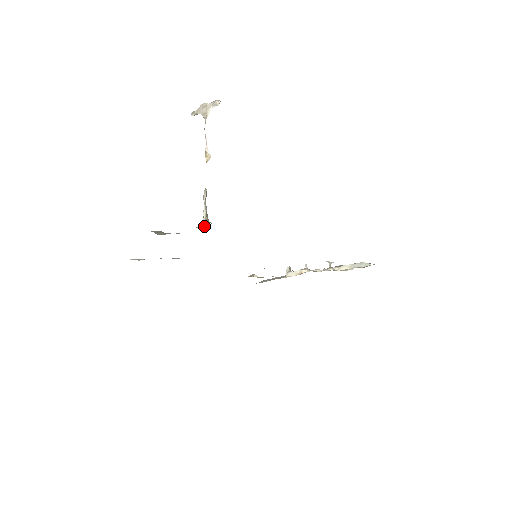
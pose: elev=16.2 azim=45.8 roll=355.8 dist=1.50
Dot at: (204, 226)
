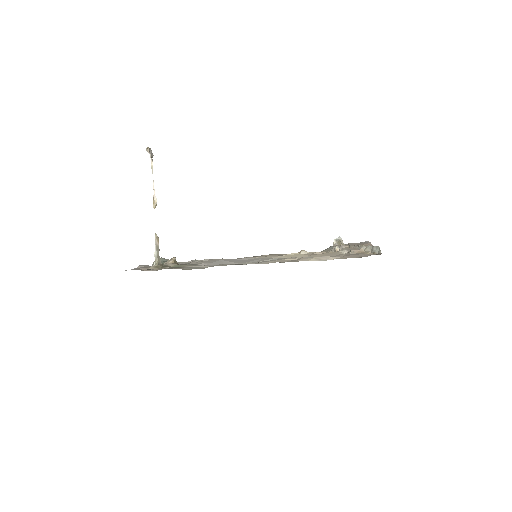
Dot at: (169, 261)
